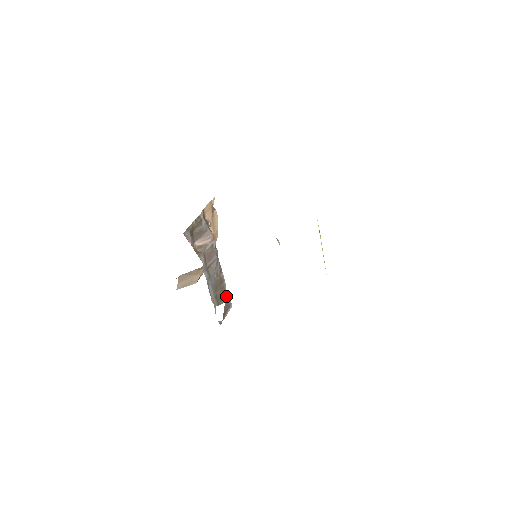
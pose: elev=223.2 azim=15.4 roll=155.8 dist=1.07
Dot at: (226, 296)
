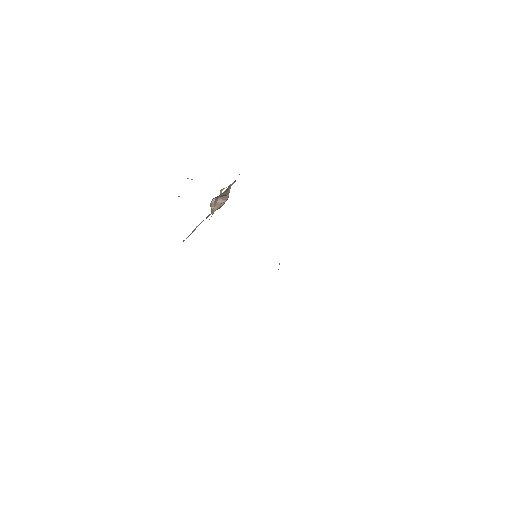
Dot at: occluded
